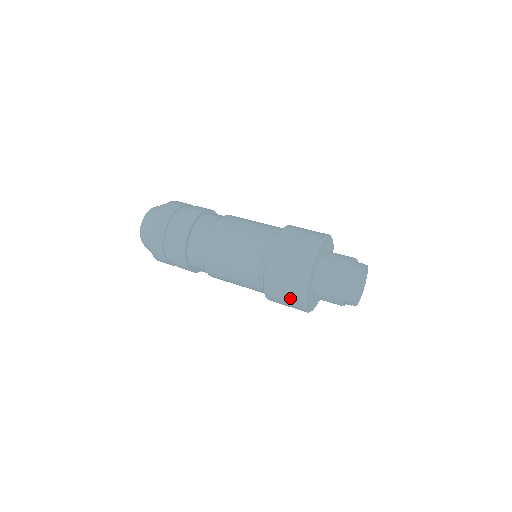
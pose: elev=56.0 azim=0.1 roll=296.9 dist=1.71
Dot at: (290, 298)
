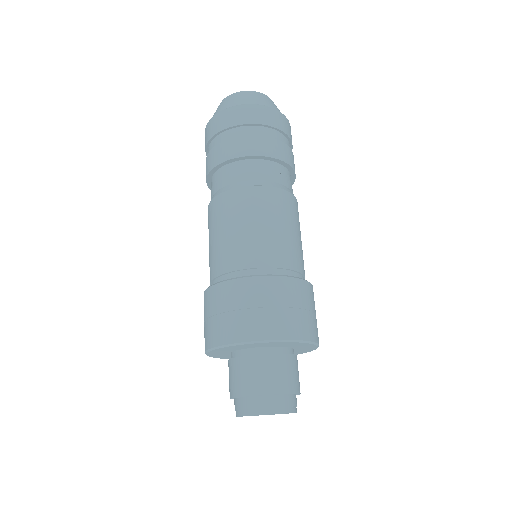
Dot at: occluded
